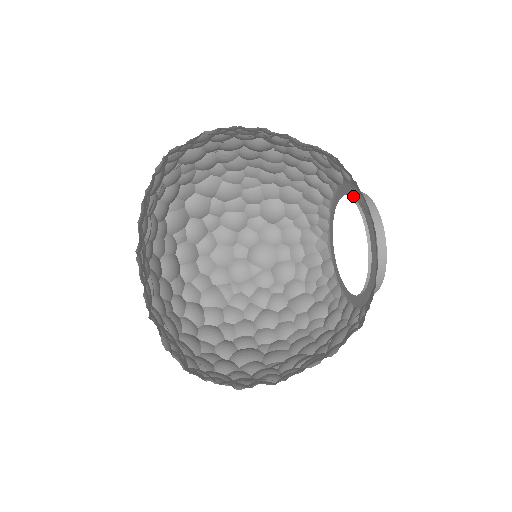
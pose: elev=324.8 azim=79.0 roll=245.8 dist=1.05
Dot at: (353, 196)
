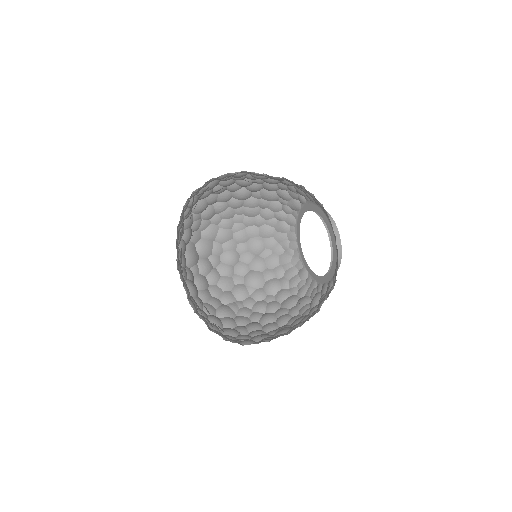
Dot at: (310, 209)
